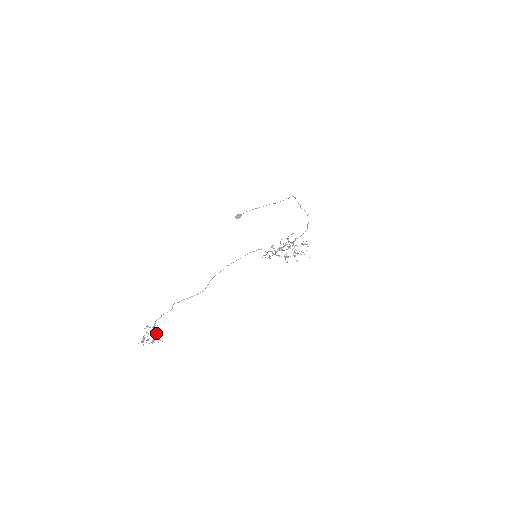
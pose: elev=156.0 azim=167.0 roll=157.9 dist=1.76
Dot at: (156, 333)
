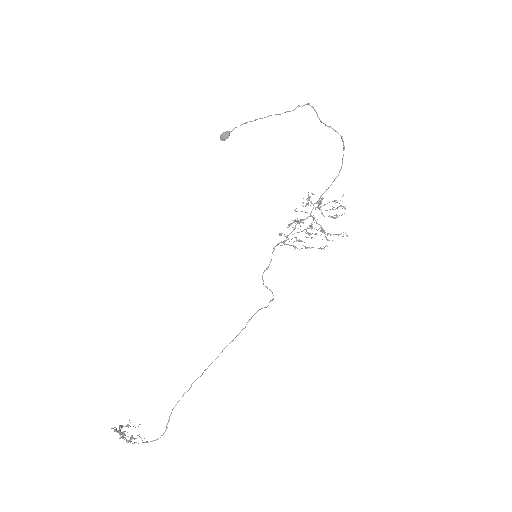
Dot at: (130, 437)
